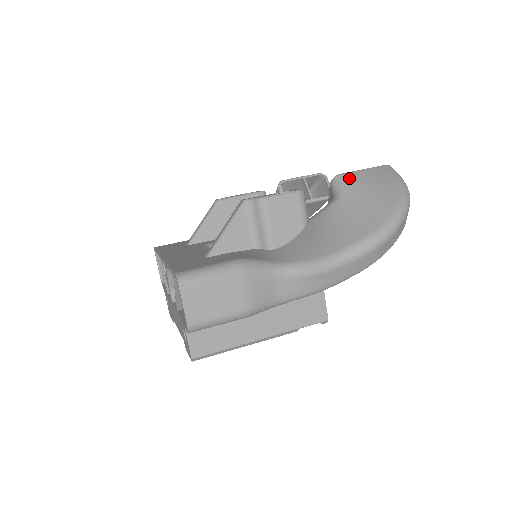
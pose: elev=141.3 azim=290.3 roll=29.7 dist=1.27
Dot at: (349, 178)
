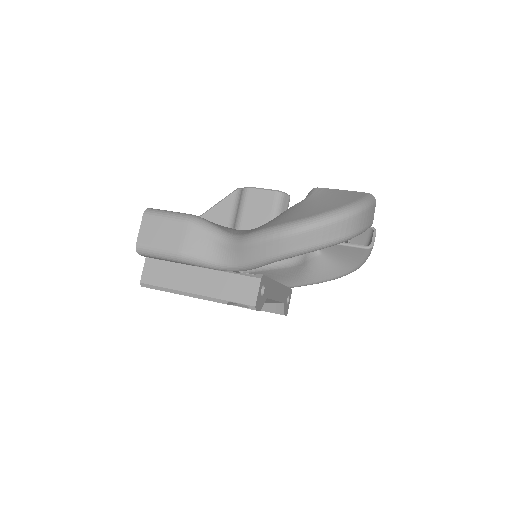
Dot at: (322, 191)
